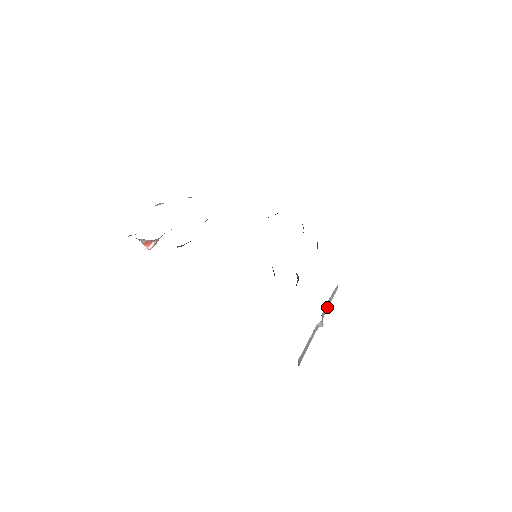
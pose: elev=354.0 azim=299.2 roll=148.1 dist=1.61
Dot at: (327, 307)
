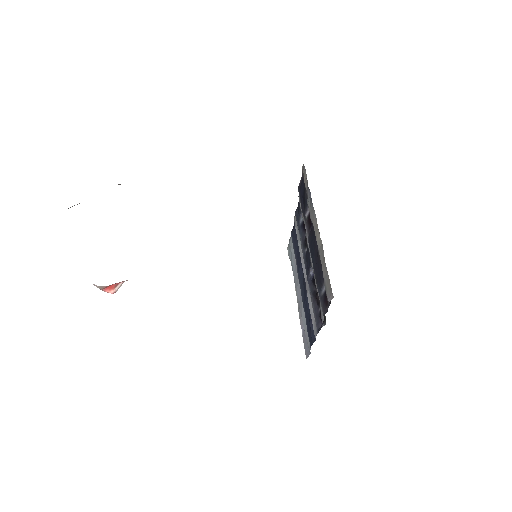
Dot at: occluded
